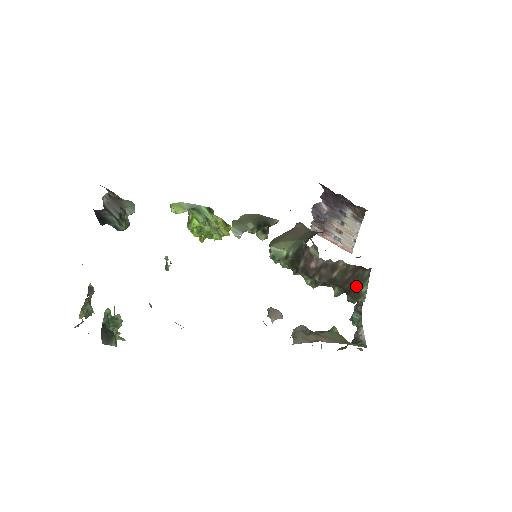
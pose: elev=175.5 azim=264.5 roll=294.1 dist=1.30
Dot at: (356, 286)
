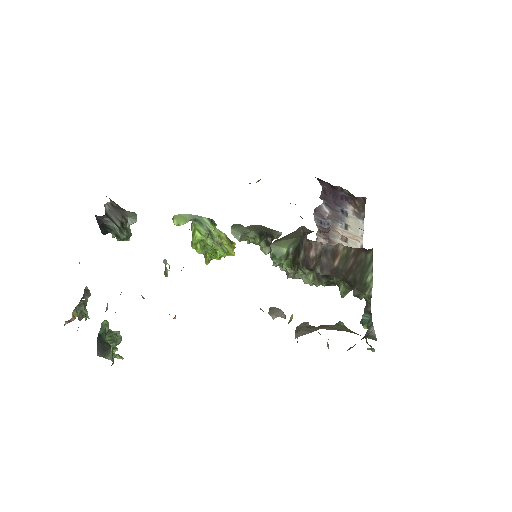
Dot at: (360, 275)
